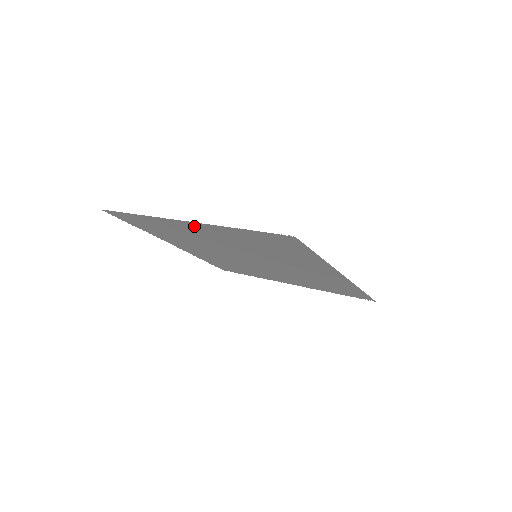
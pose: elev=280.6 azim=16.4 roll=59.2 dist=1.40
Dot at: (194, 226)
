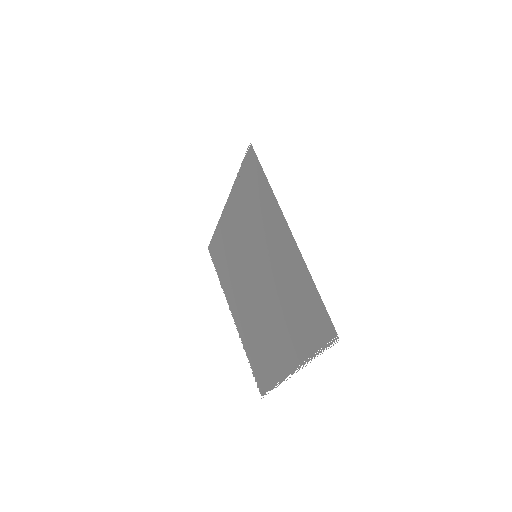
Dot at: (230, 210)
